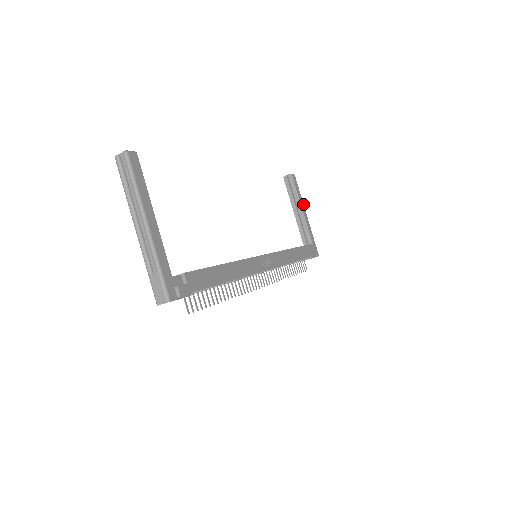
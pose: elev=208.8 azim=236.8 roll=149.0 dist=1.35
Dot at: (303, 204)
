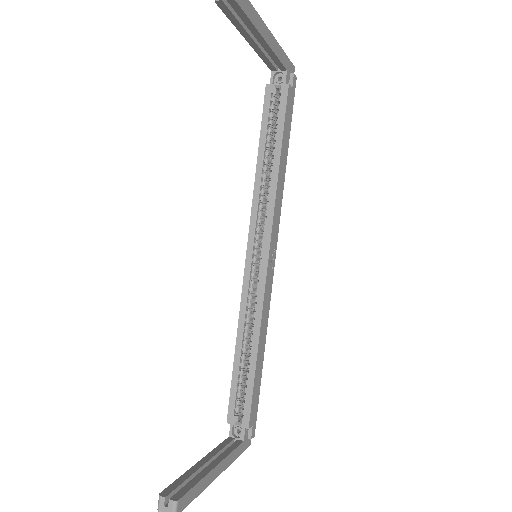
Dot at: (262, 22)
